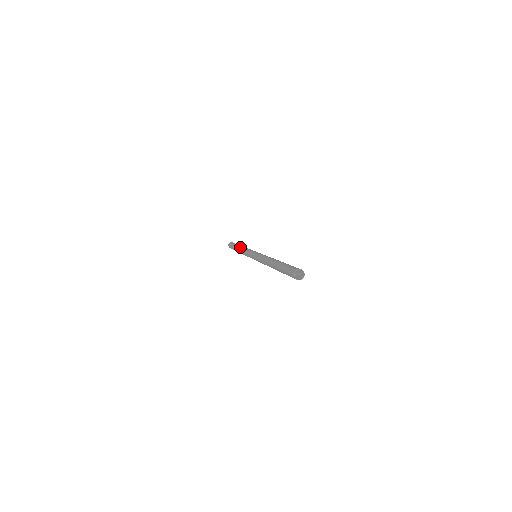
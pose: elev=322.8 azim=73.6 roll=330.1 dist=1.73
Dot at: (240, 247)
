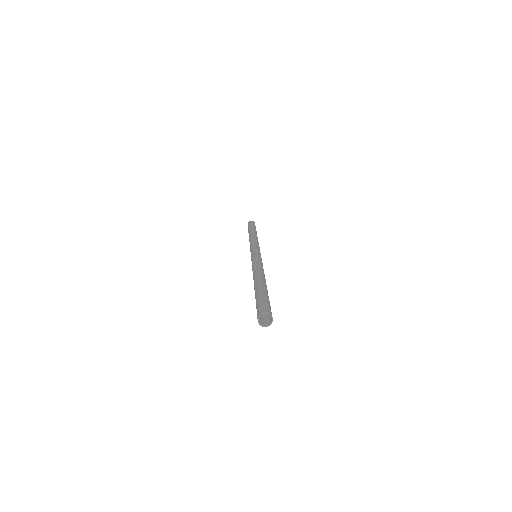
Dot at: (250, 235)
